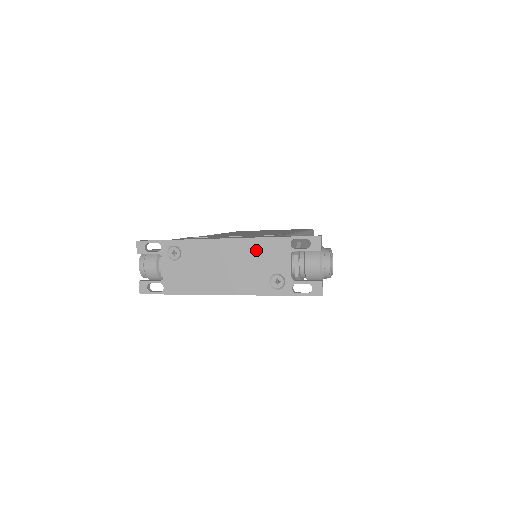
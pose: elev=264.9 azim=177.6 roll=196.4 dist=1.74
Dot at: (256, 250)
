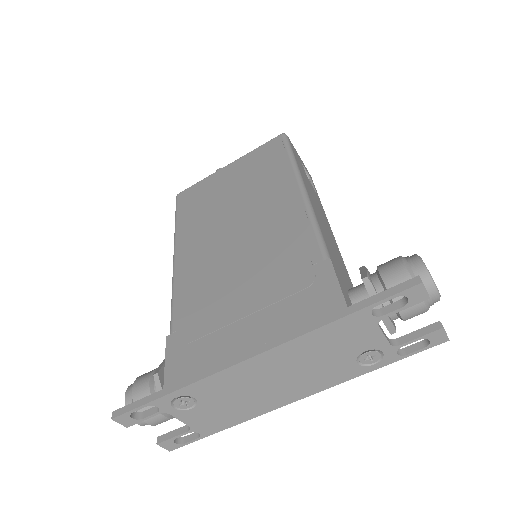
Dot at: (316, 345)
